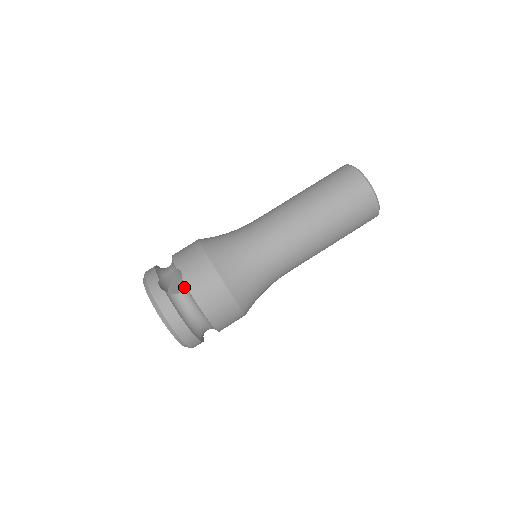
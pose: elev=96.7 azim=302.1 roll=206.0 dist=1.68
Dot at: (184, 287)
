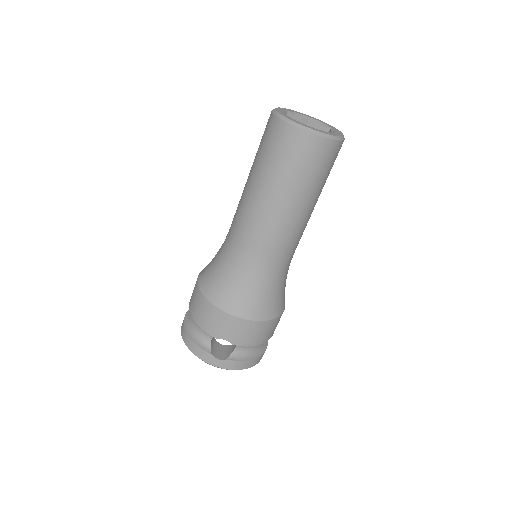
Dot at: occluded
